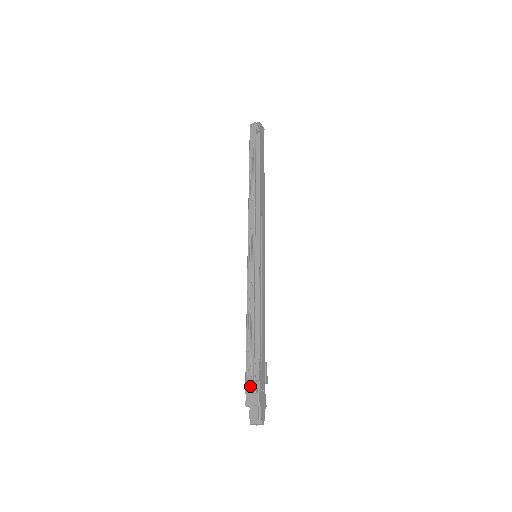
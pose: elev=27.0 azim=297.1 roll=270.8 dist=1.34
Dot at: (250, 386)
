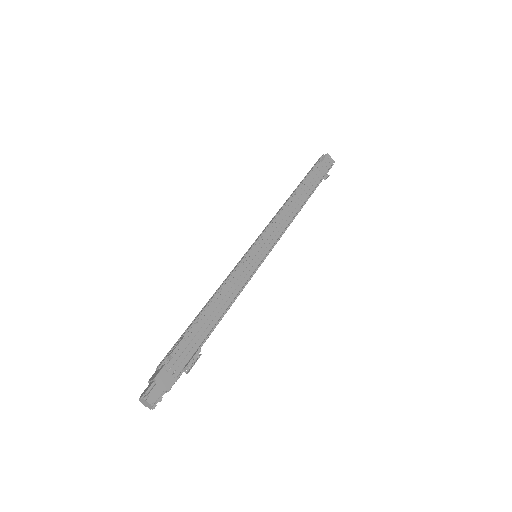
Dot at: (162, 361)
